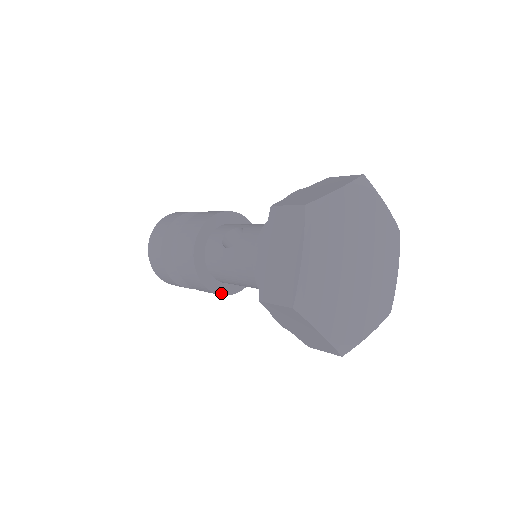
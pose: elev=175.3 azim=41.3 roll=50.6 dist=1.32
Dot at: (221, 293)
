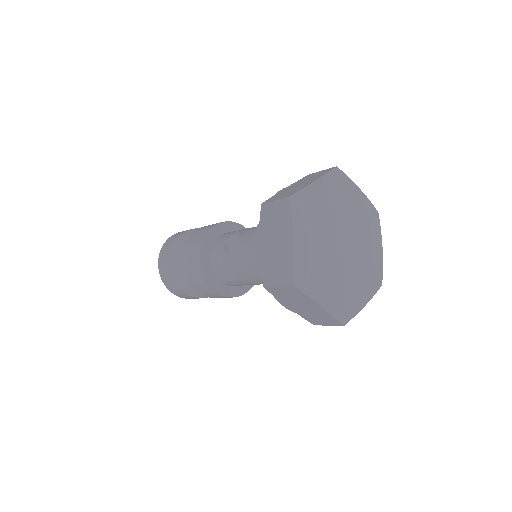
Dot at: (230, 295)
